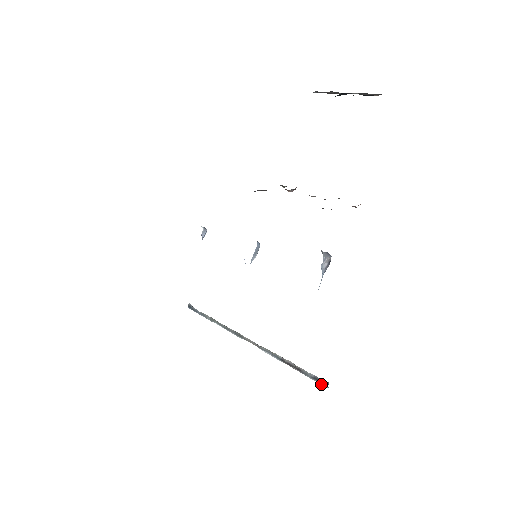
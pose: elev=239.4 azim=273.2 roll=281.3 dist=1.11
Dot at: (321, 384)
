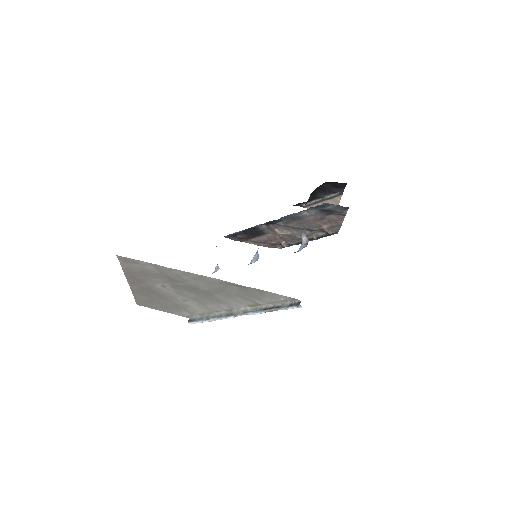
Dot at: (294, 307)
